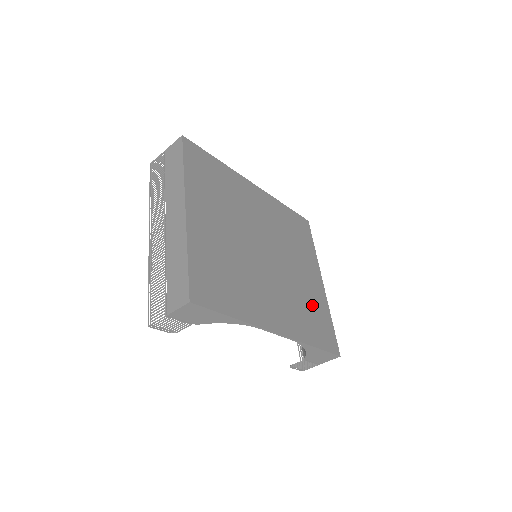
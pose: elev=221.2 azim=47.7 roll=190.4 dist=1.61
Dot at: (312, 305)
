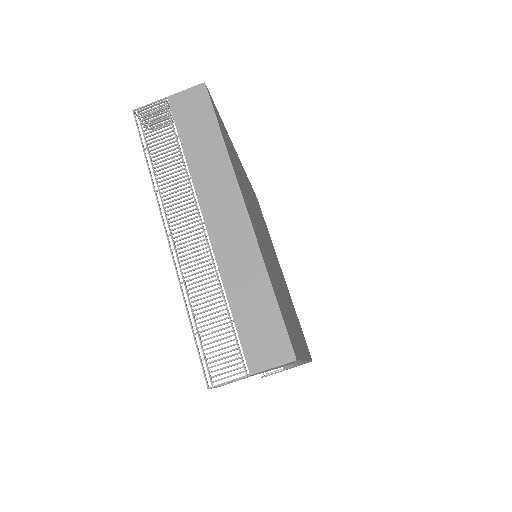
Dot at: (293, 309)
